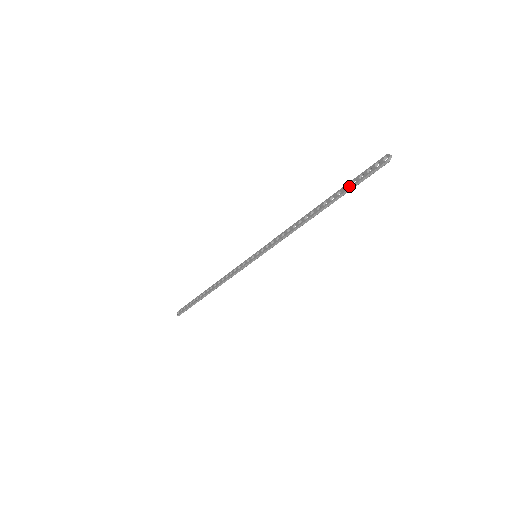
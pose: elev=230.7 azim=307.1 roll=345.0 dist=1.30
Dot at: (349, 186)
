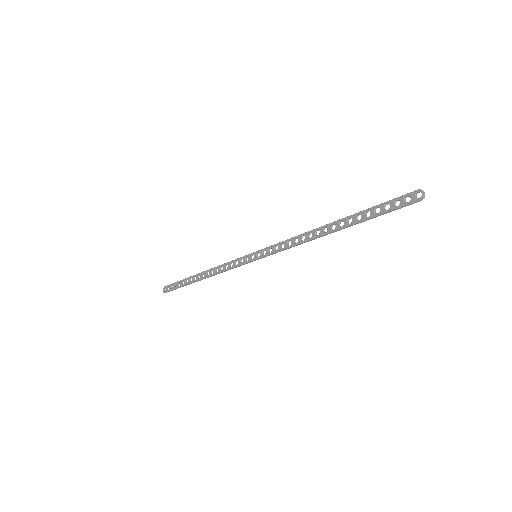
Dot at: (372, 214)
